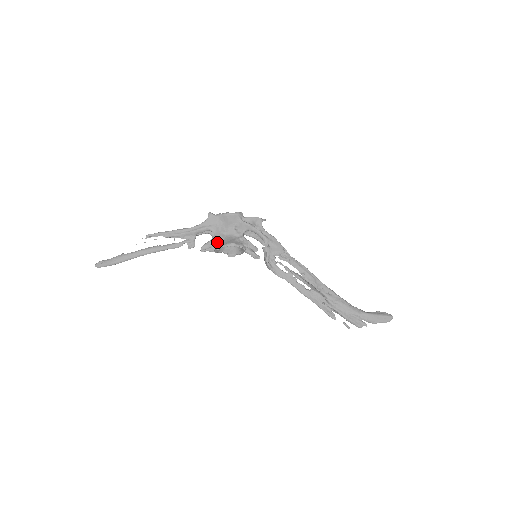
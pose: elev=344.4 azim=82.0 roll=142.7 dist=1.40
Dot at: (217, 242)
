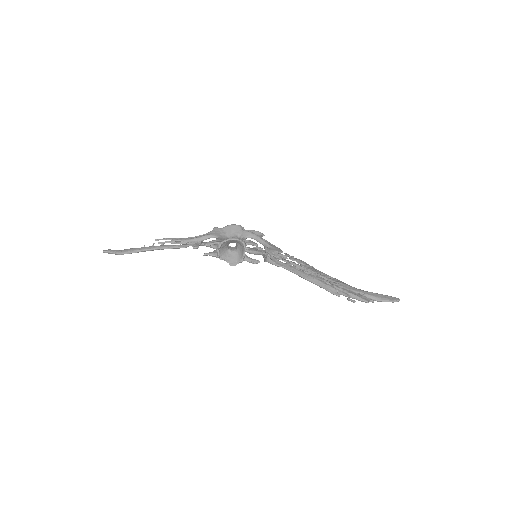
Dot at: (220, 241)
